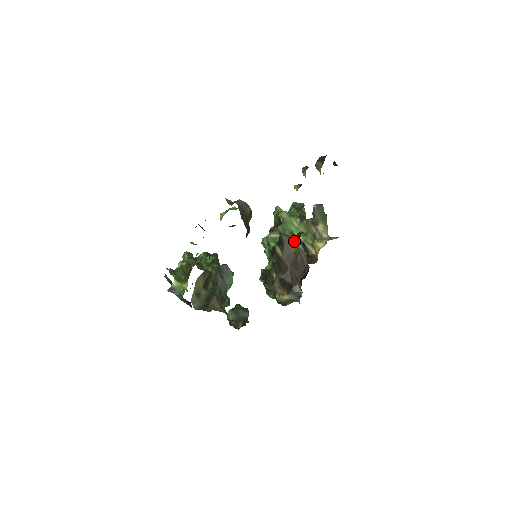
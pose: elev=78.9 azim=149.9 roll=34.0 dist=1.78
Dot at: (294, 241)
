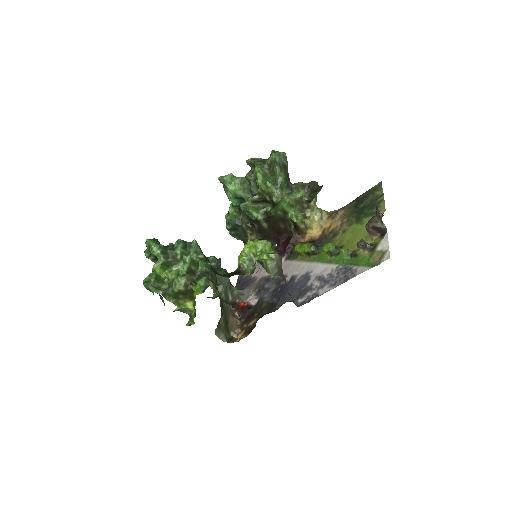
Dot at: (284, 218)
